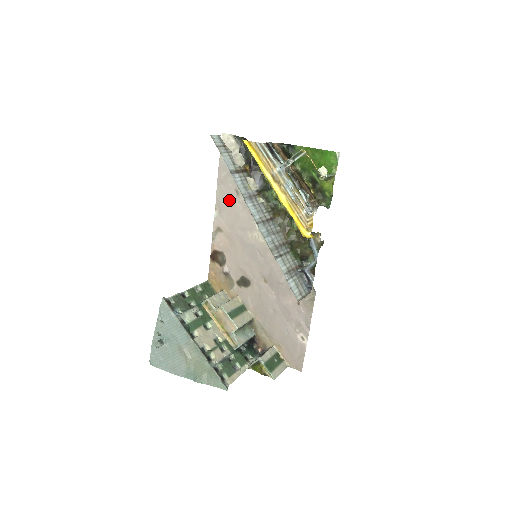
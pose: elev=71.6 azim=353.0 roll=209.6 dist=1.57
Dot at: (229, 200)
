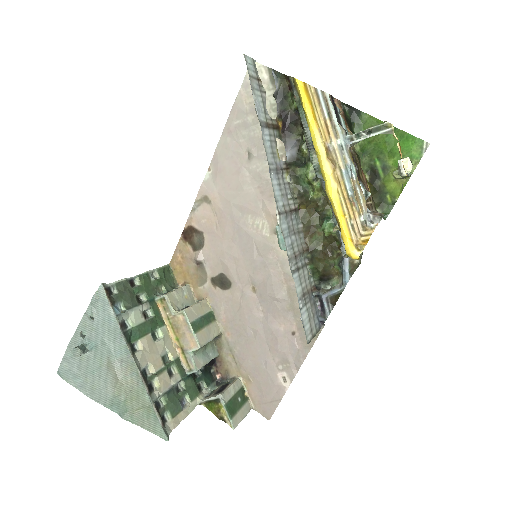
Dot at: (234, 162)
